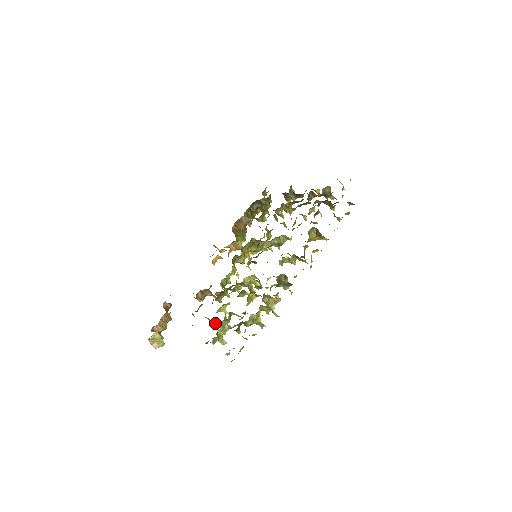
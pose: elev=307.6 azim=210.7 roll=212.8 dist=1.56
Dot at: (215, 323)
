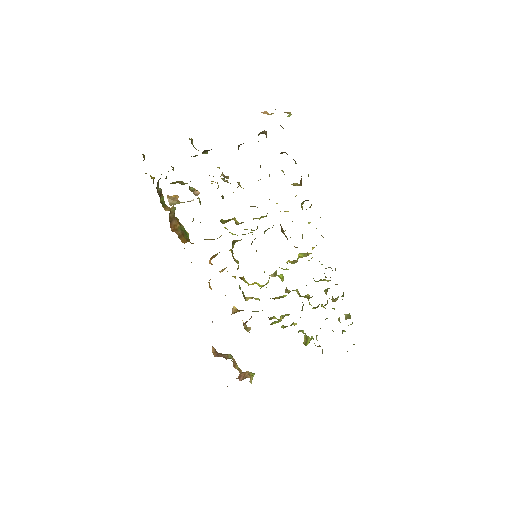
Dot at: (304, 340)
